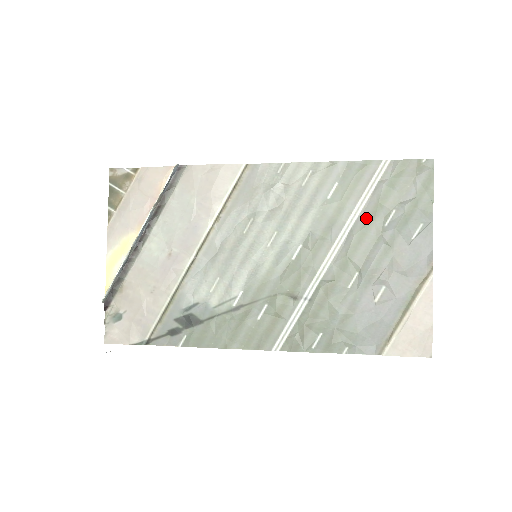
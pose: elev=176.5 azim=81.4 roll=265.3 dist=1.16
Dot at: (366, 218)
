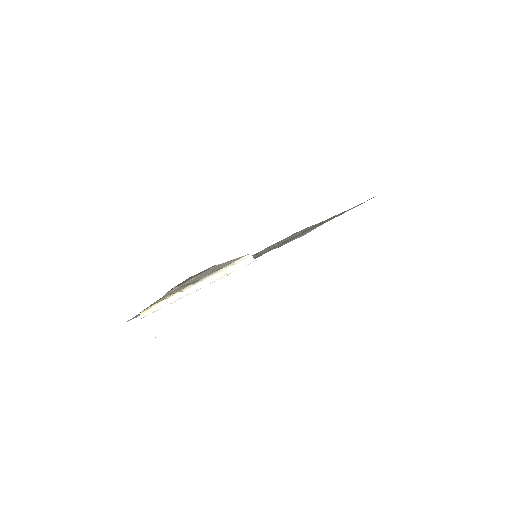
Dot at: occluded
